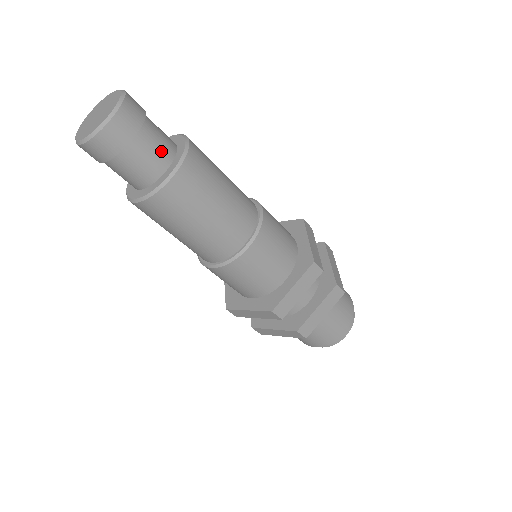
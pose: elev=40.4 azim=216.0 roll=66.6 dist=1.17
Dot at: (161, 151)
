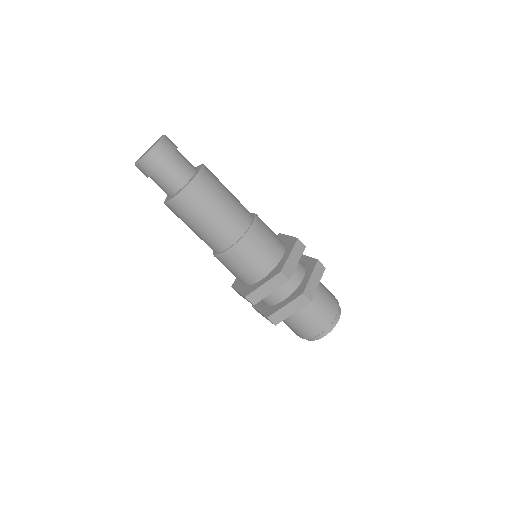
Dot at: (189, 164)
